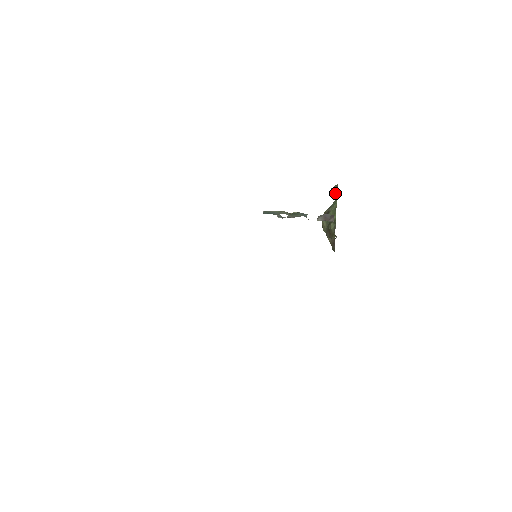
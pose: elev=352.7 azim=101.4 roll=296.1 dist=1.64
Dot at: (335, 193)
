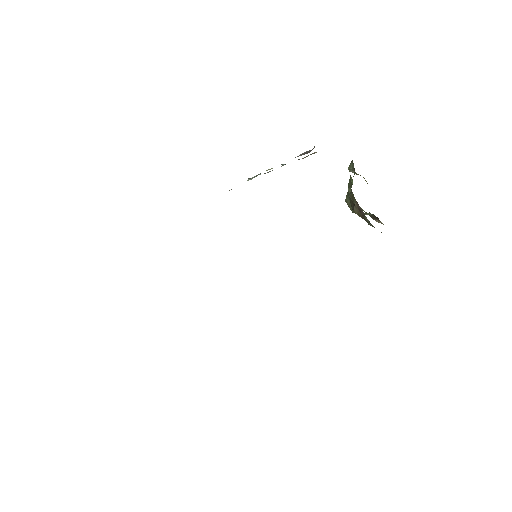
Dot at: (352, 168)
